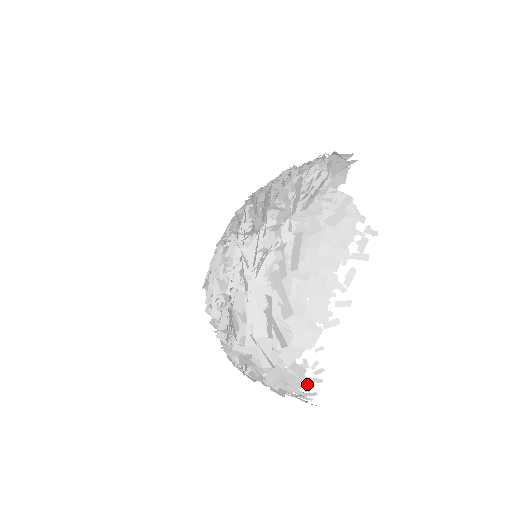
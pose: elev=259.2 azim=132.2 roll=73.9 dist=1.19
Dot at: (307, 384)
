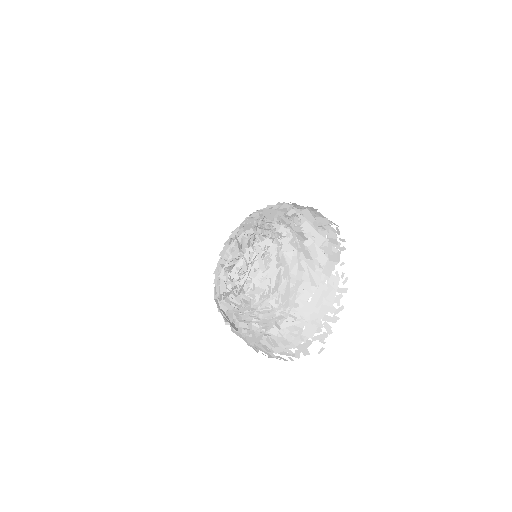
Dot at: (339, 295)
